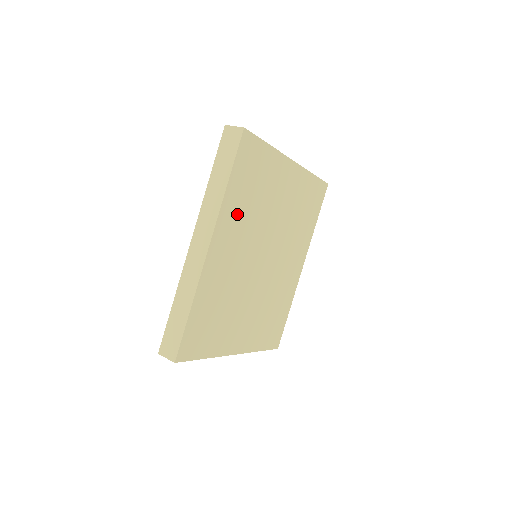
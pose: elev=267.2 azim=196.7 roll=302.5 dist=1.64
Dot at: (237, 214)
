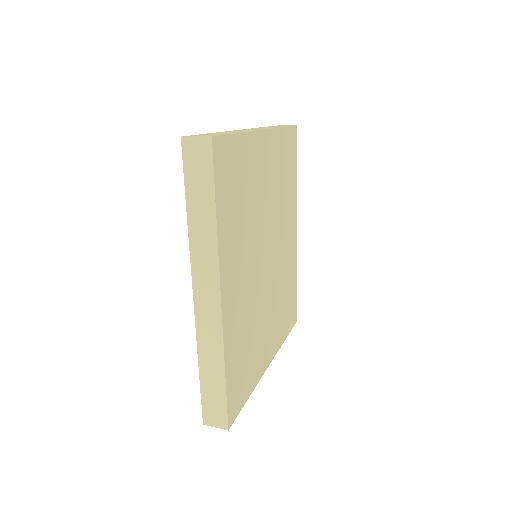
Dot at: (234, 239)
